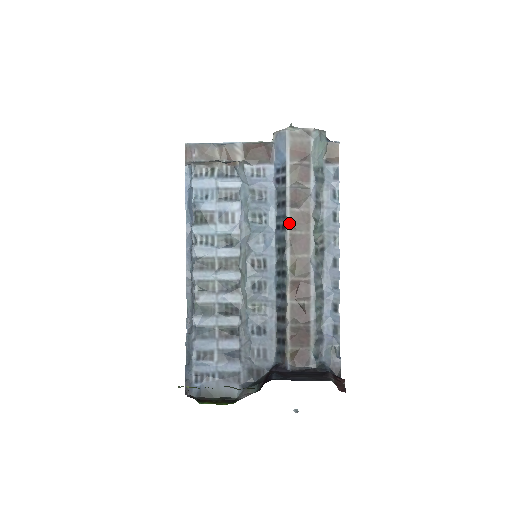
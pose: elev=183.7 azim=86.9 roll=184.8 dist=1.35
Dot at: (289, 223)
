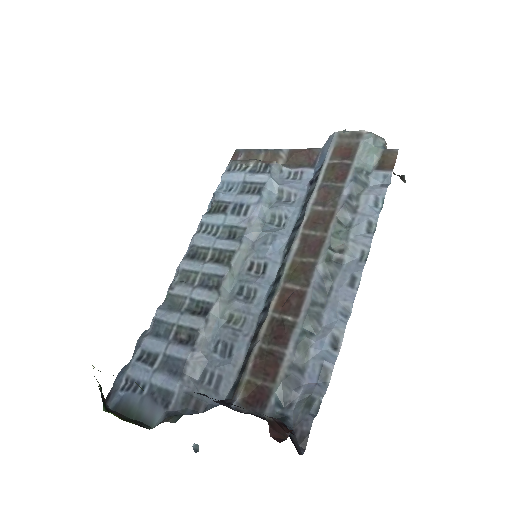
Dot at: (305, 221)
